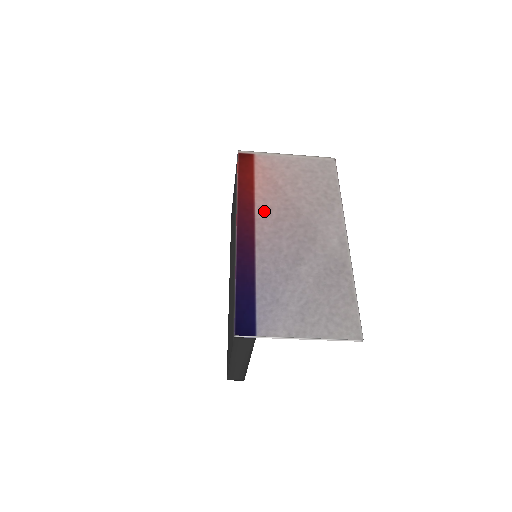
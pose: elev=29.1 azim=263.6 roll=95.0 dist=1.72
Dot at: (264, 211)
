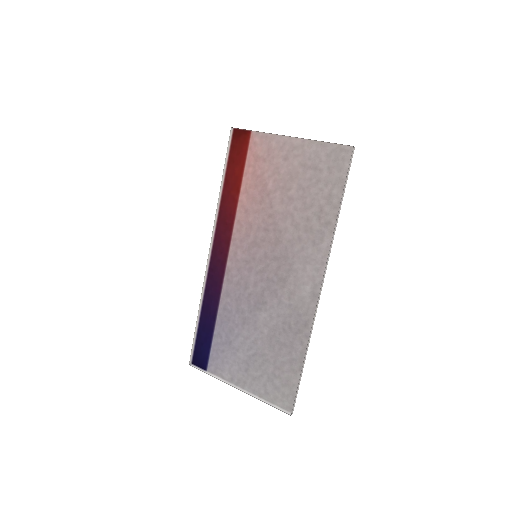
Dot at: (242, 229)
